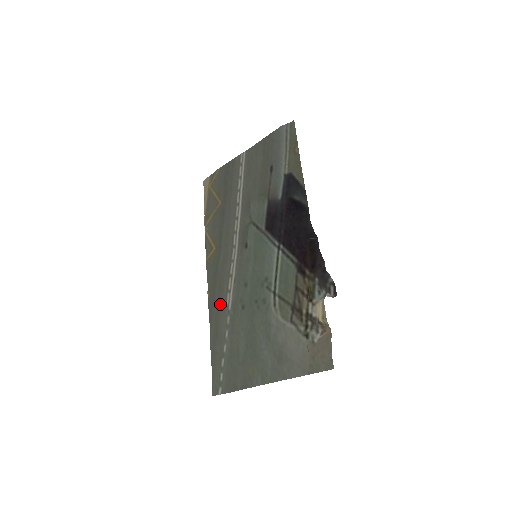
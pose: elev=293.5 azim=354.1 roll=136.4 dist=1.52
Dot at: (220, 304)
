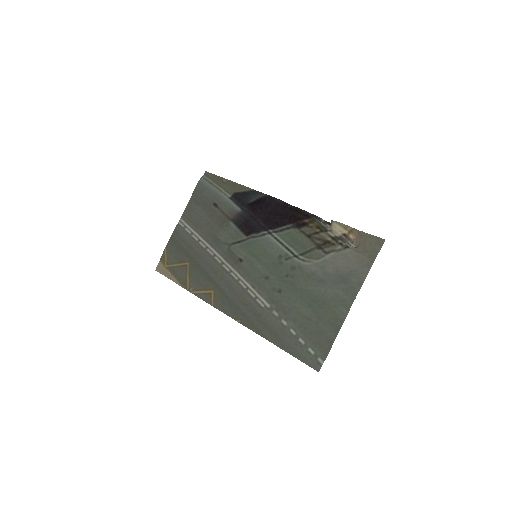
Dot at: (257, 313)
